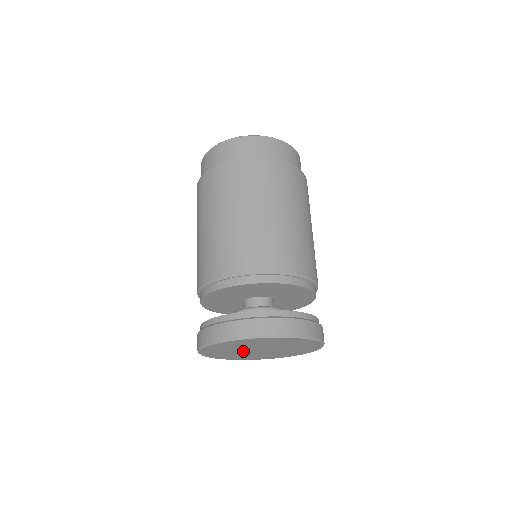
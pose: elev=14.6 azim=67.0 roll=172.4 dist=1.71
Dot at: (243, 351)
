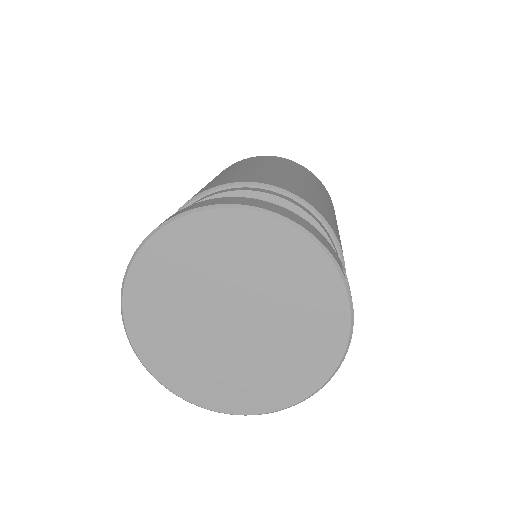
Dot at: (213, 342)
